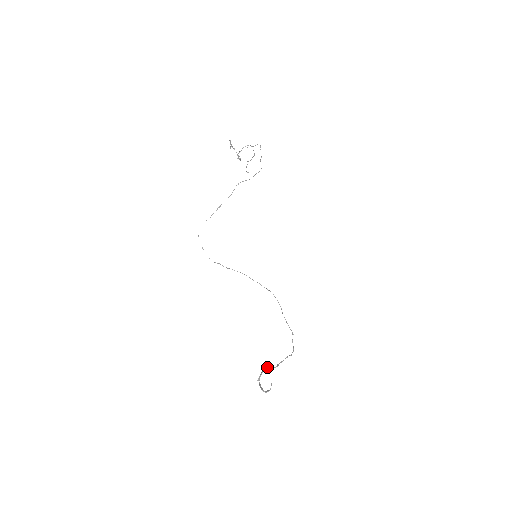
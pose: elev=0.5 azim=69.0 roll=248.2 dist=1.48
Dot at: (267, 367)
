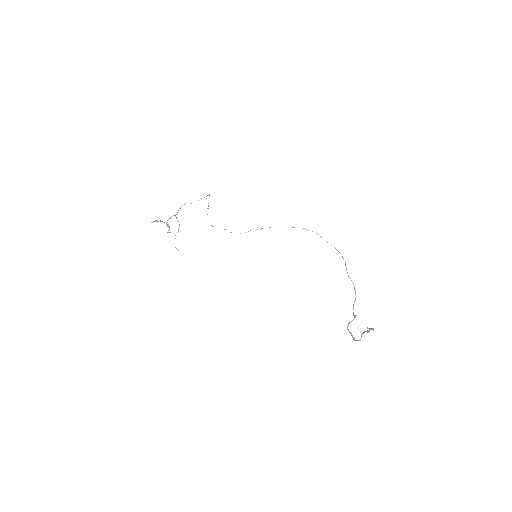
Dot at: occluded
